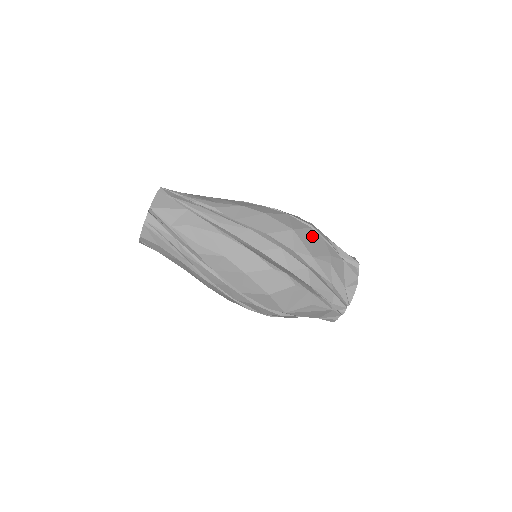
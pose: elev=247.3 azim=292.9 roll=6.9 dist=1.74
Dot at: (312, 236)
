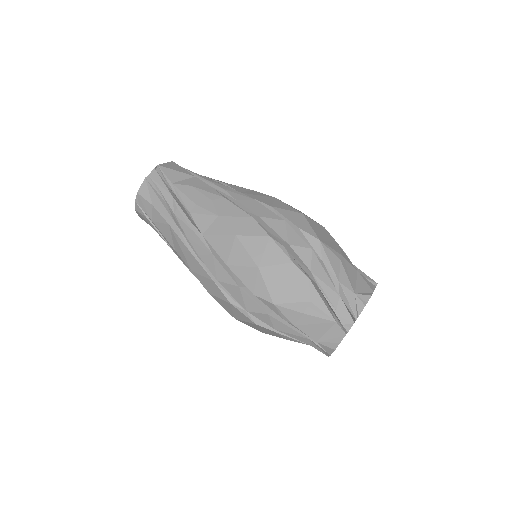
Dot at: (324, 231)
